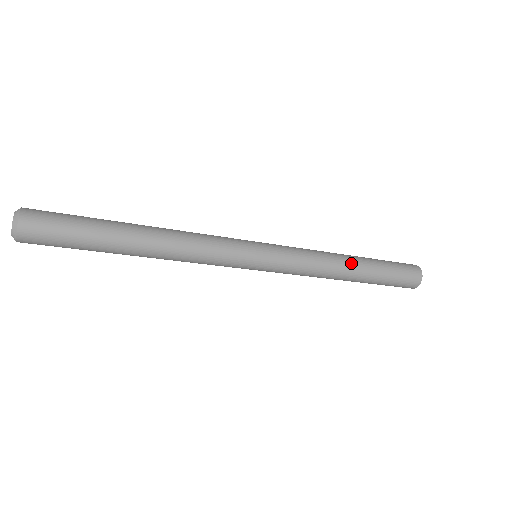
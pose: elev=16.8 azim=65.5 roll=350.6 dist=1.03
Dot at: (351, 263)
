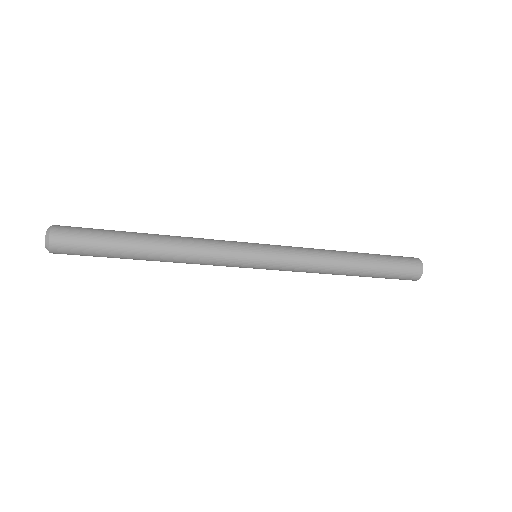
Dot at: (347, 259)
